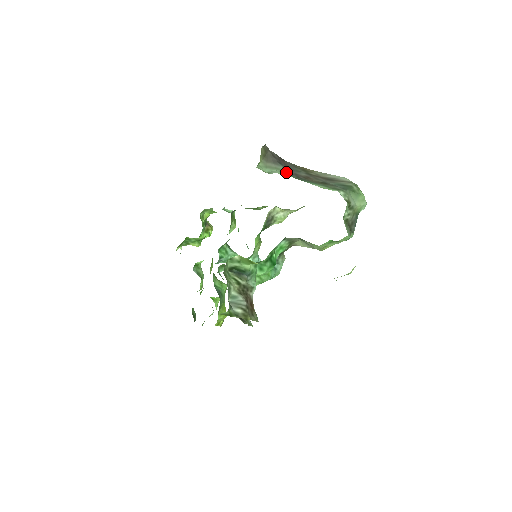
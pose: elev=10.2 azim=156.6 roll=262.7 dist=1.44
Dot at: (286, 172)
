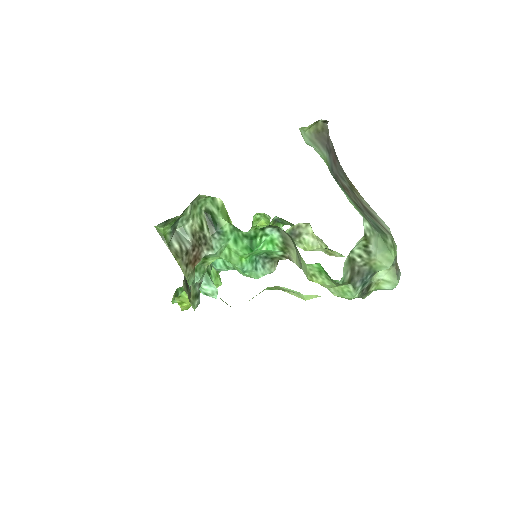
Dot at: (326, 160)
